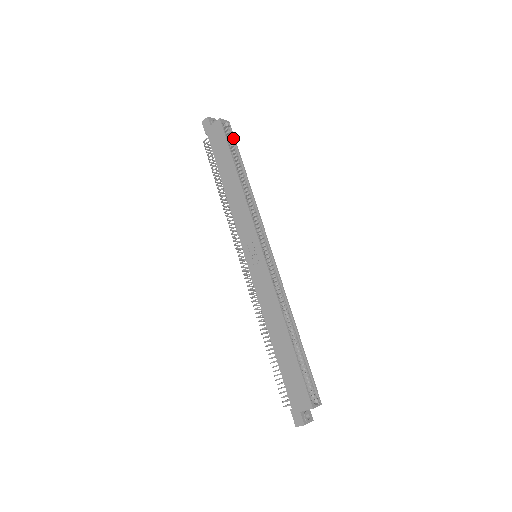
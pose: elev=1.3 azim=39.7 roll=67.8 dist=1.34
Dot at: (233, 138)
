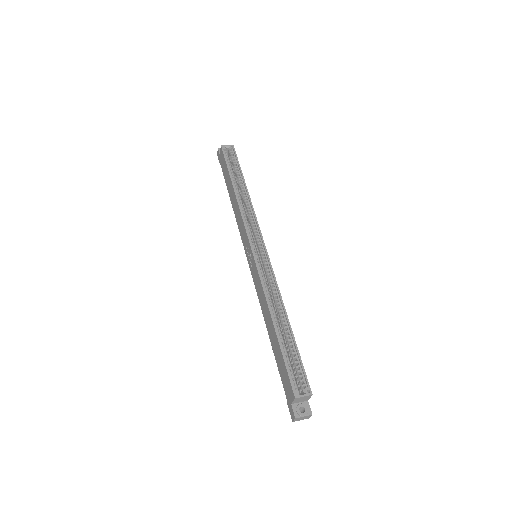
Dot at: (236, 157)
